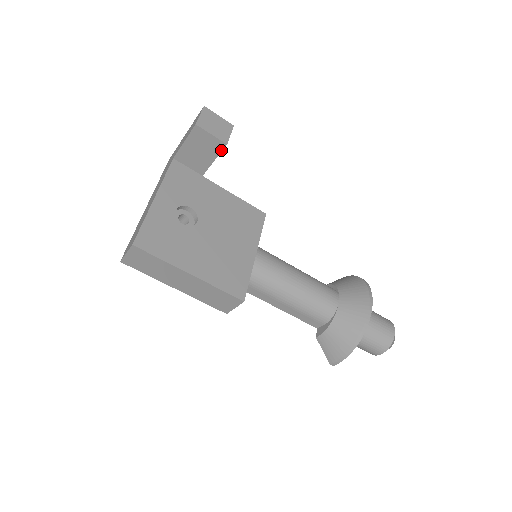
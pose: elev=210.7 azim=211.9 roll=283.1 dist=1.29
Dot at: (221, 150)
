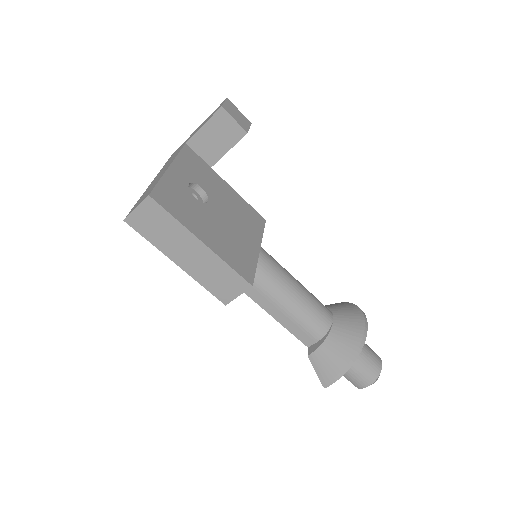
Dot at: (239, 139)
